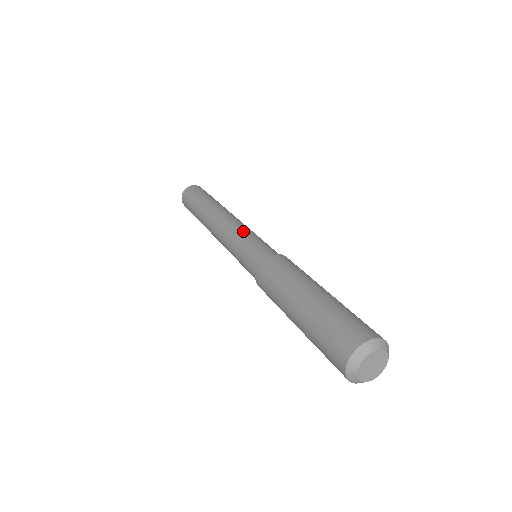
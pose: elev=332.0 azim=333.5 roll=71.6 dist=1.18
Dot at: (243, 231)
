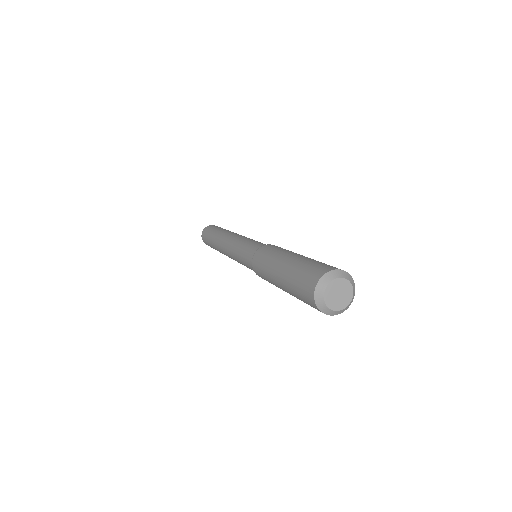
Dot at: (236, 247)
